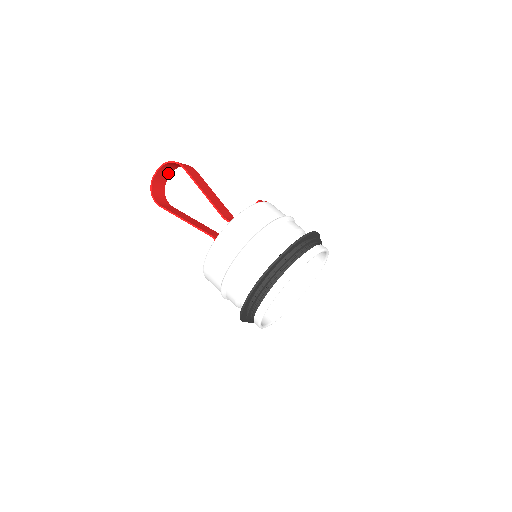
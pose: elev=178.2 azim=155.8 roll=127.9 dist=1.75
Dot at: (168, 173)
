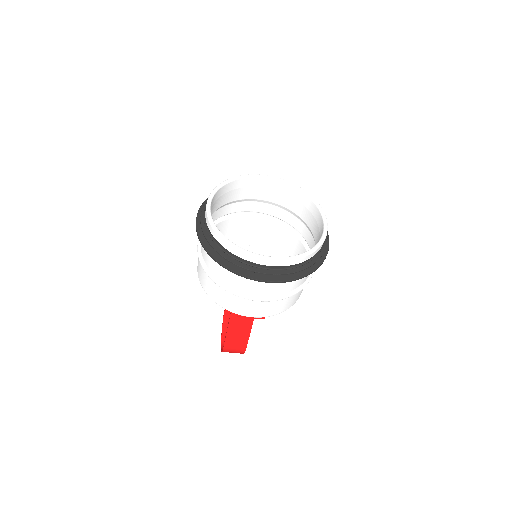
Dot at: occluded
